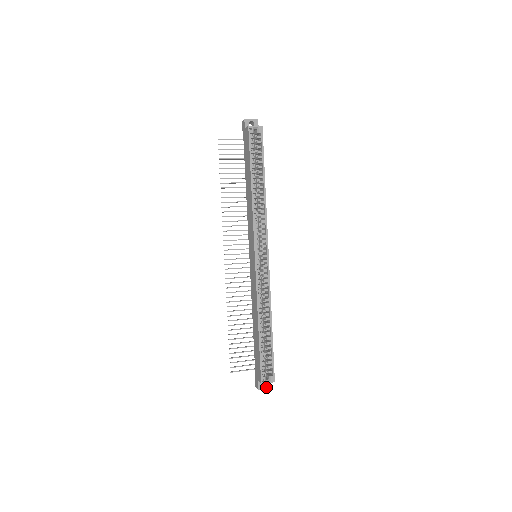
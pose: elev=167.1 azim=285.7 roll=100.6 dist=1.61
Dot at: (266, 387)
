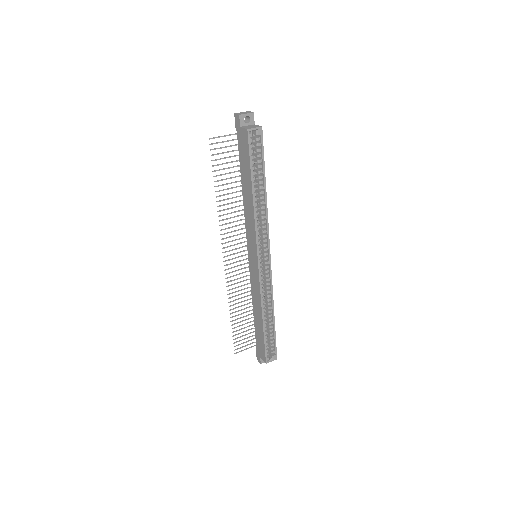
Dot at: occluded
